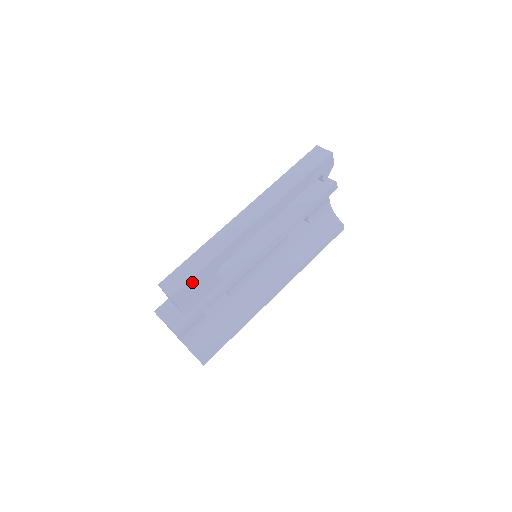
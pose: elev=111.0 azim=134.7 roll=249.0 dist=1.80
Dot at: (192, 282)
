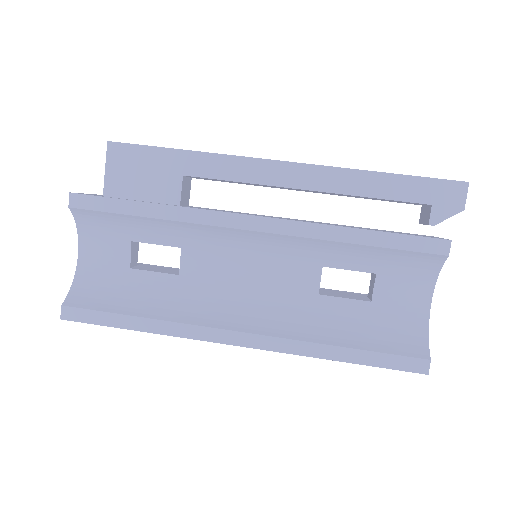
Dot at: (144, 153)
